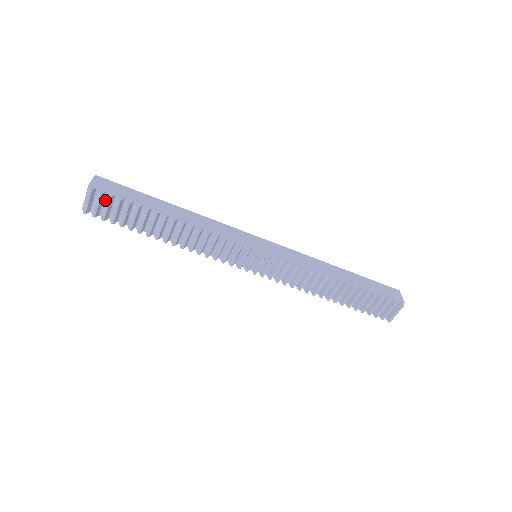
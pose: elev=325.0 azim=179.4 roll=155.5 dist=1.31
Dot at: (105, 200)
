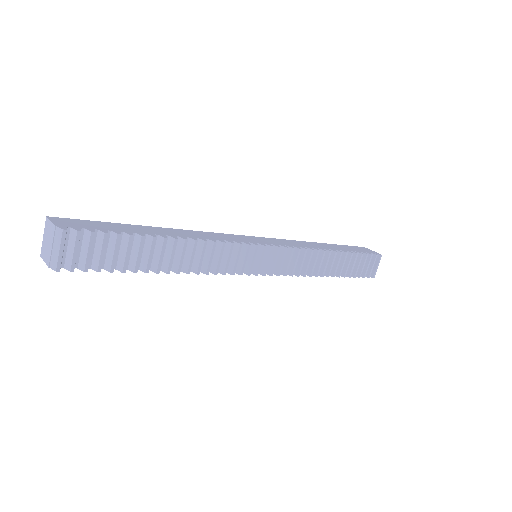
Dot at: (81, 242)
